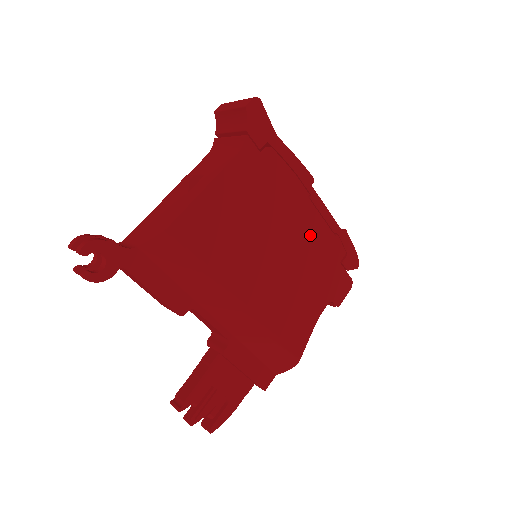
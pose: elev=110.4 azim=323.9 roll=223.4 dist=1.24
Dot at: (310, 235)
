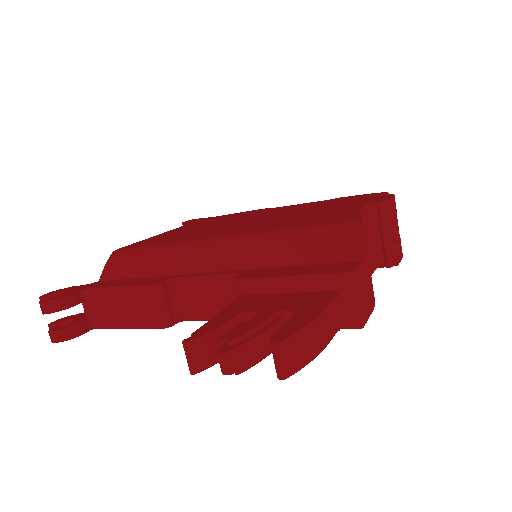
Dot at: (290, 210)
